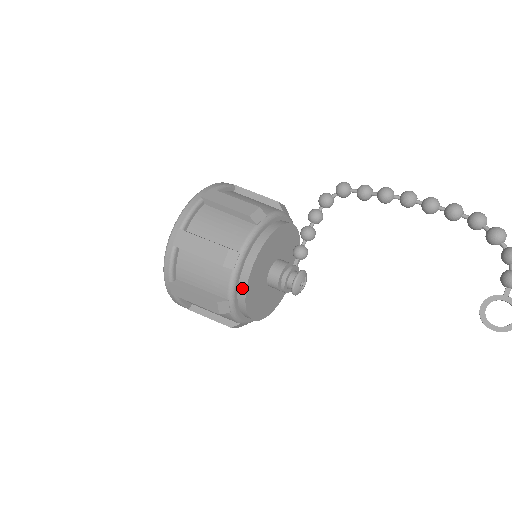
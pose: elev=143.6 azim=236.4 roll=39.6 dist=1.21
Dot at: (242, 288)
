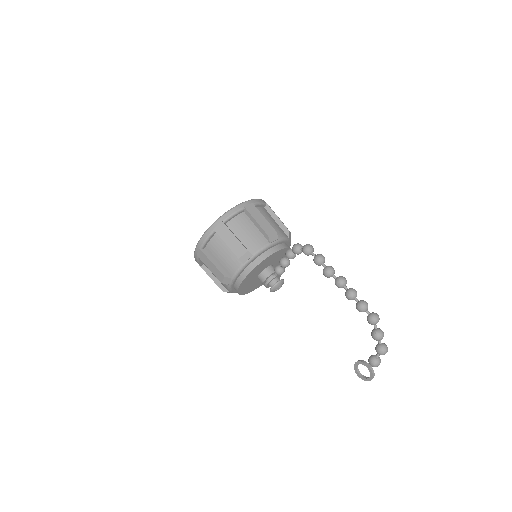
Dot at: (236, 290)
